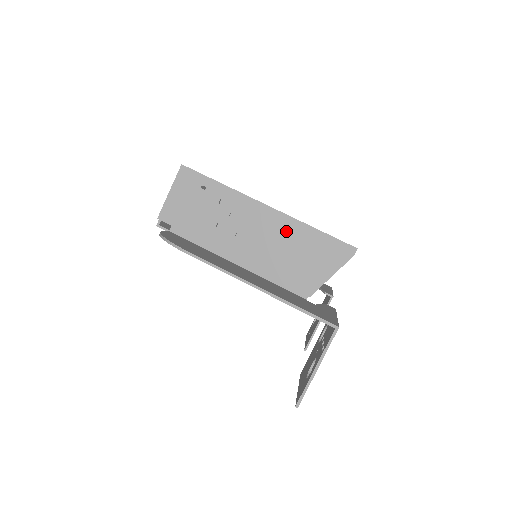
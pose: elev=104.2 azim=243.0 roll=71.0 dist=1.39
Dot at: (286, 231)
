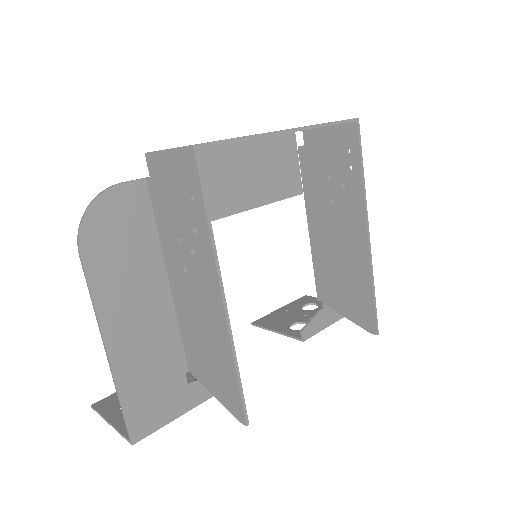
Dot at: (216, 332)
